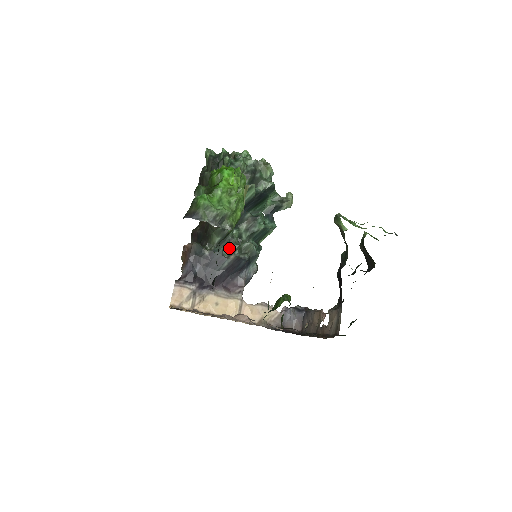
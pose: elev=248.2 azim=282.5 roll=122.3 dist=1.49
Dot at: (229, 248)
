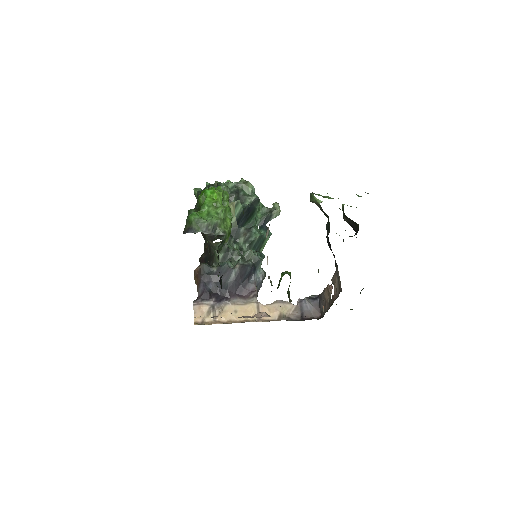
Dot at: (233, 261)
